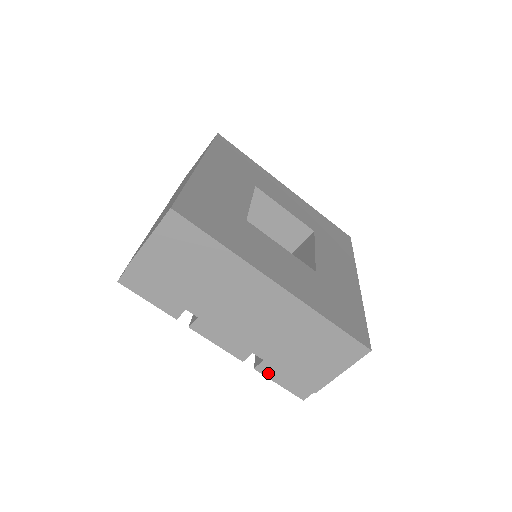
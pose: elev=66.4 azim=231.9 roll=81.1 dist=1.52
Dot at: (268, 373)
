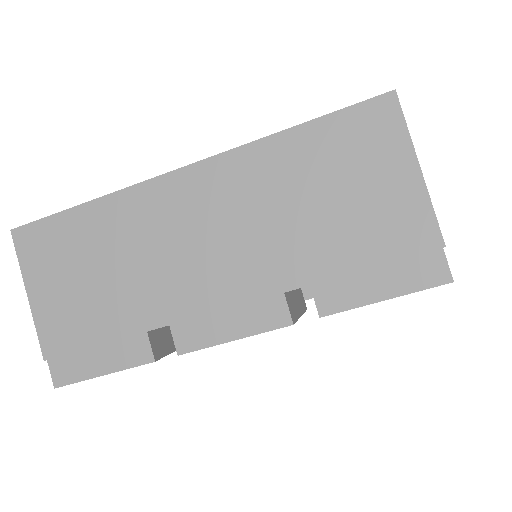
Dot at: (344, 300)
